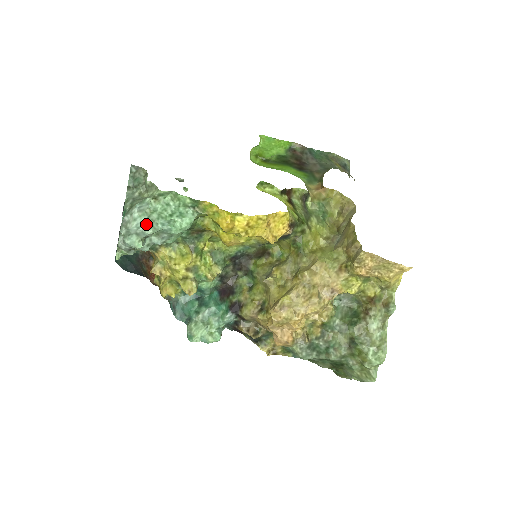
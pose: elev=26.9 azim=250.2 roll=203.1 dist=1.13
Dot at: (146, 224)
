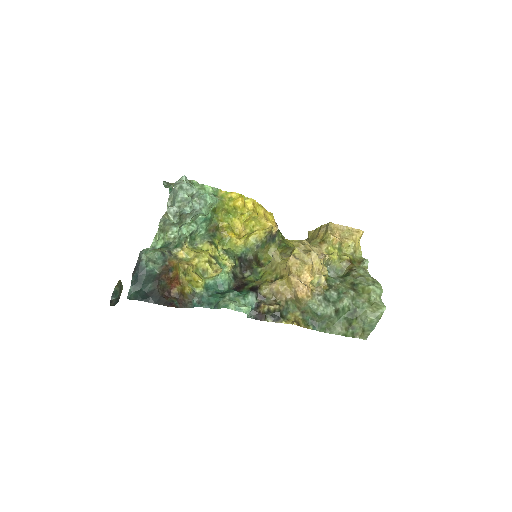
Dot at: (191, 186)
